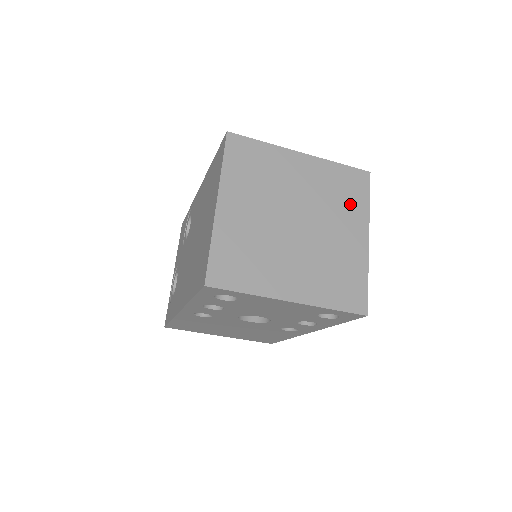
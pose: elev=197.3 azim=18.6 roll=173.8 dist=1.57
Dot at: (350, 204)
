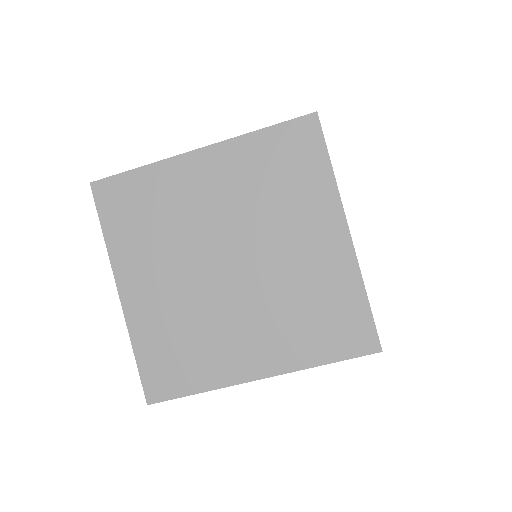
Dot at: (300, 188)
